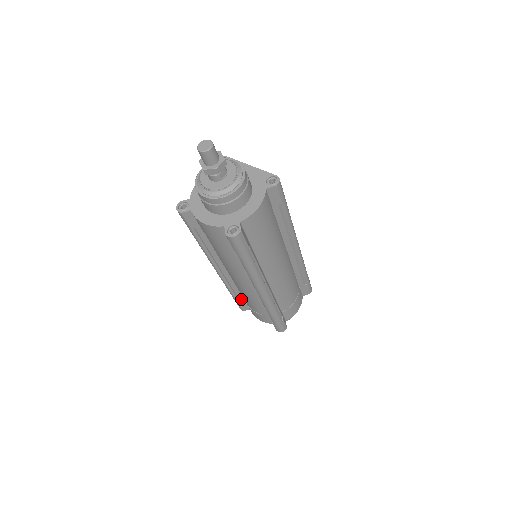
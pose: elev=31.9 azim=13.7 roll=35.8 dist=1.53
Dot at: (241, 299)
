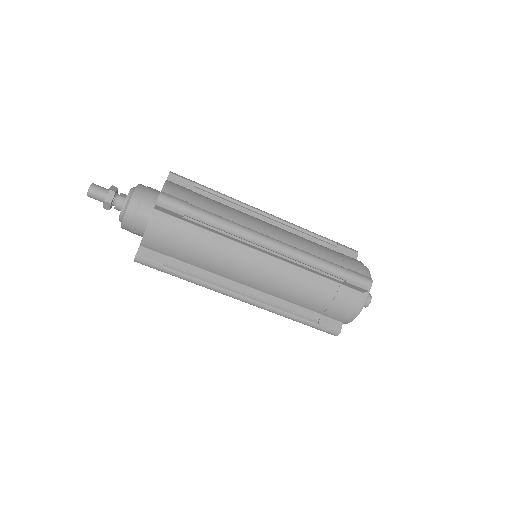
Dot at: (314, 316)
